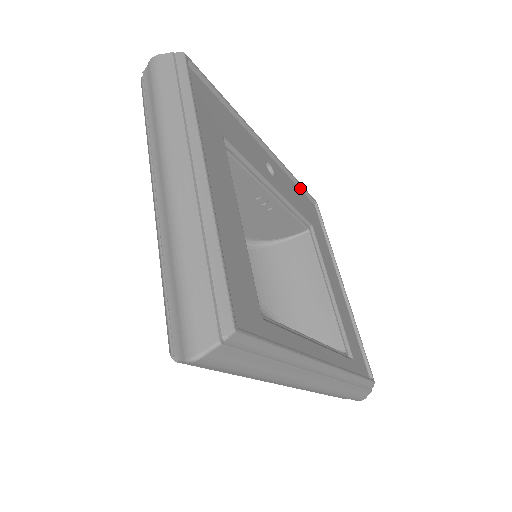
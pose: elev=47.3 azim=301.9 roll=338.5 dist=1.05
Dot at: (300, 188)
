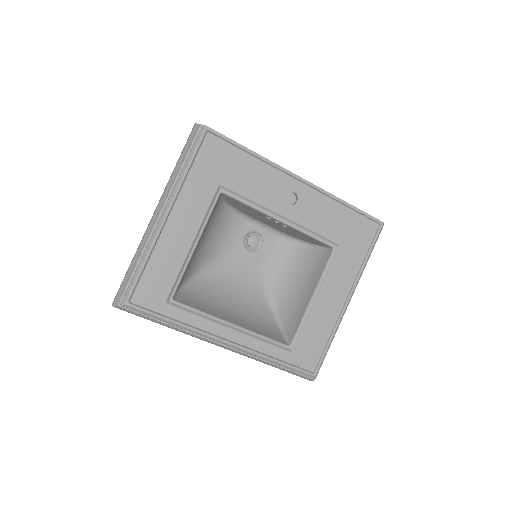
Dot at: (353, 210)
